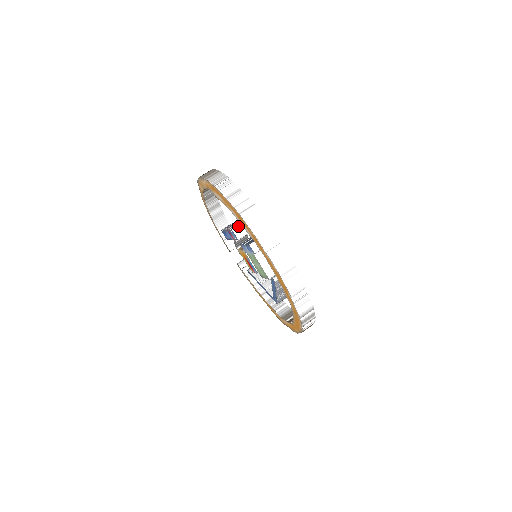
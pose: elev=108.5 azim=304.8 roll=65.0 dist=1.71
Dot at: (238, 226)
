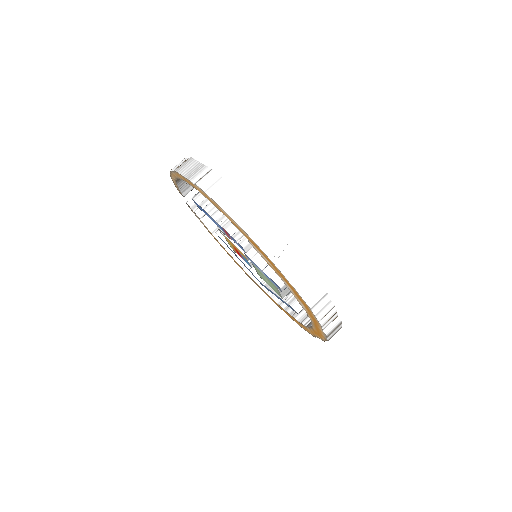
Dot at: occluded
